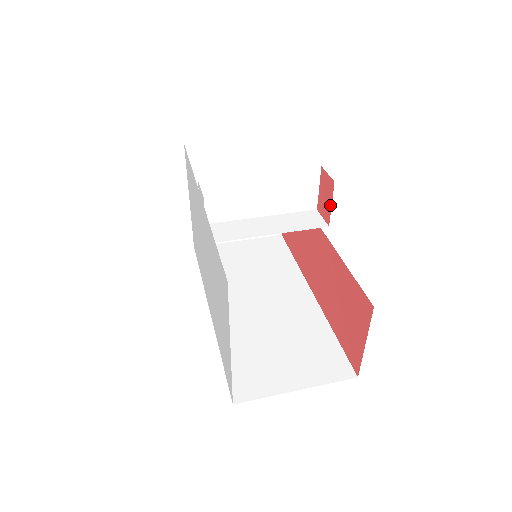
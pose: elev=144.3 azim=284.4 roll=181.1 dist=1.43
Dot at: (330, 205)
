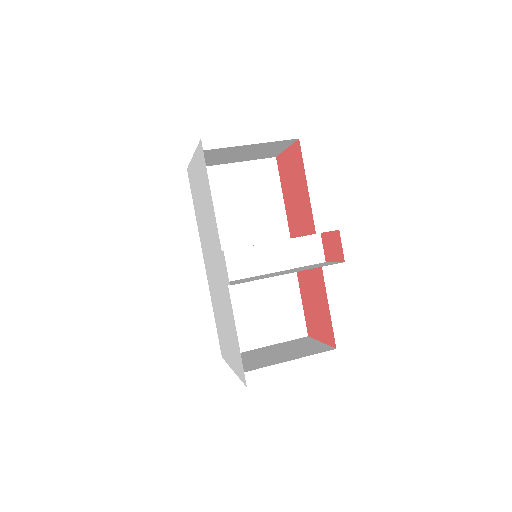
Dot at: (333, 260)
